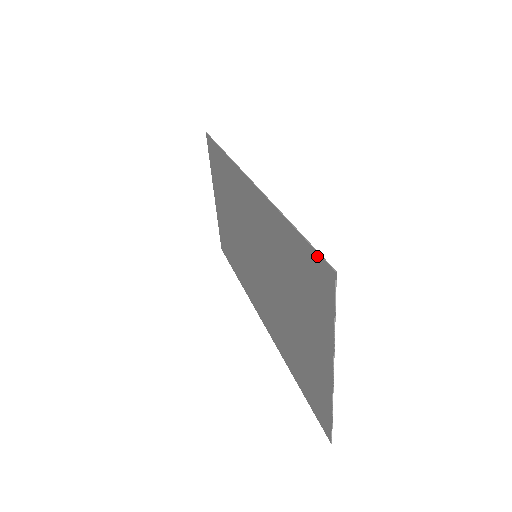
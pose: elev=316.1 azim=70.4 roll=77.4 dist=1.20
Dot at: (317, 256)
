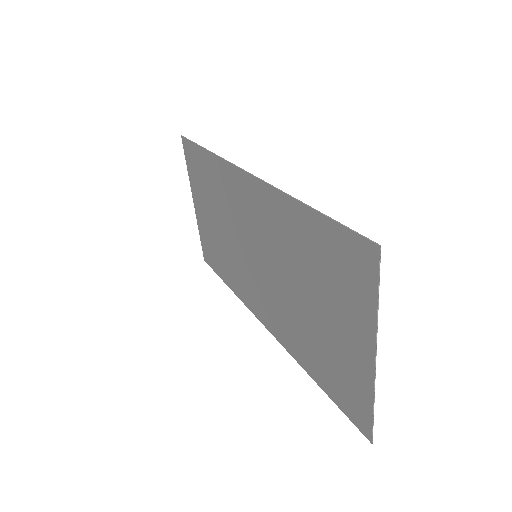
Dot at: (351, 234)
